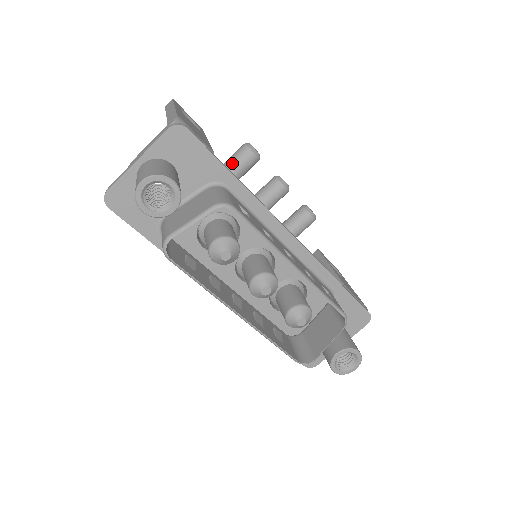
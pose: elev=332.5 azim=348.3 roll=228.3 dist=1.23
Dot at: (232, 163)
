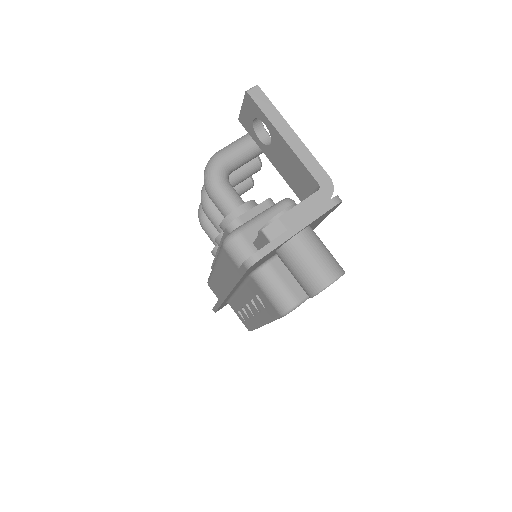
Dot at: (251, 152)
